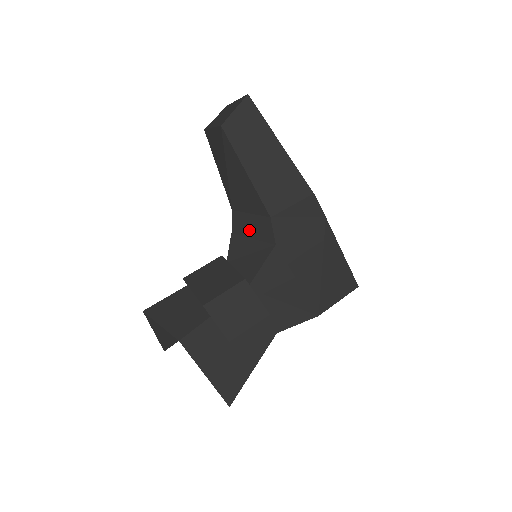
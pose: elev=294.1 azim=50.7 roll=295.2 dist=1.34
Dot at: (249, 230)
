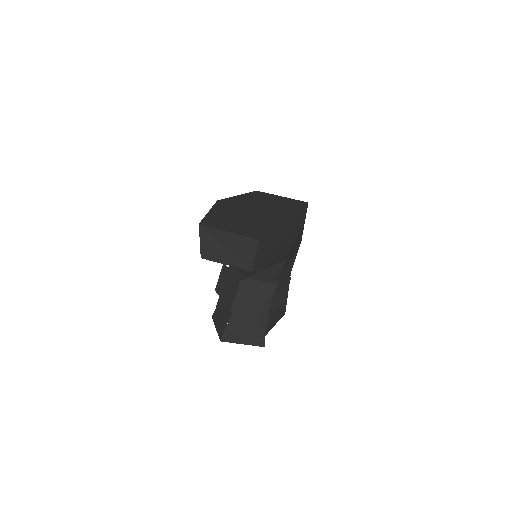
Dot at: occluded
